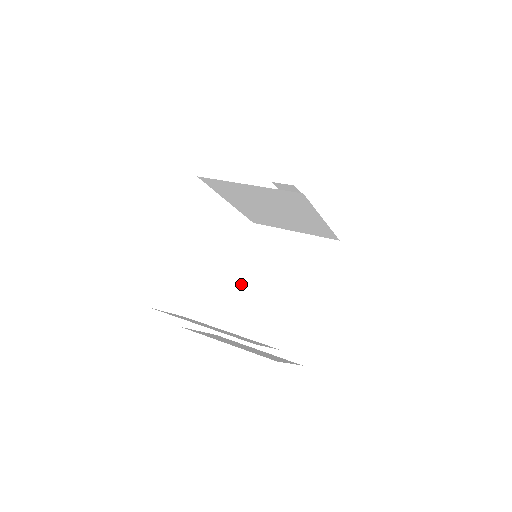
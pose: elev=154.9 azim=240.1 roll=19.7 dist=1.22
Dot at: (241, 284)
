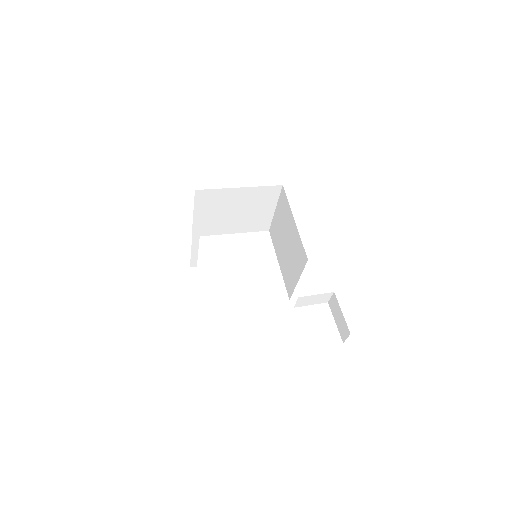
Dot at: occluded
